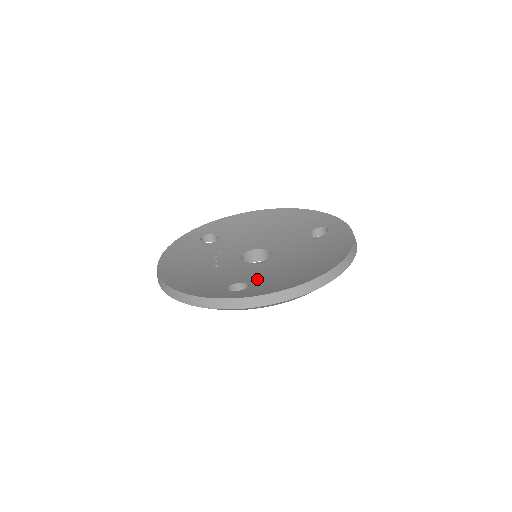
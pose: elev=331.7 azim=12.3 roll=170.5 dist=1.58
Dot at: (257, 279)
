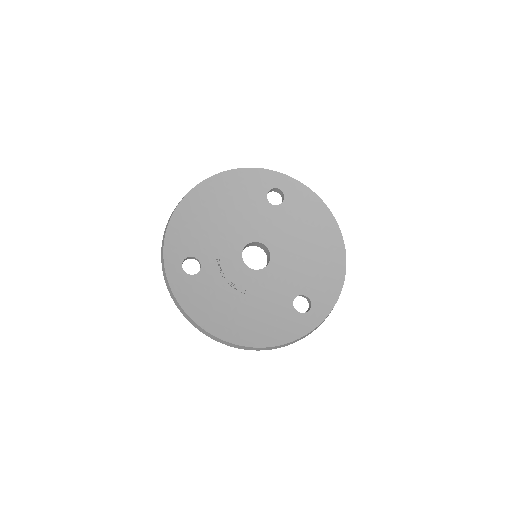
Dot at: (300, 285)
